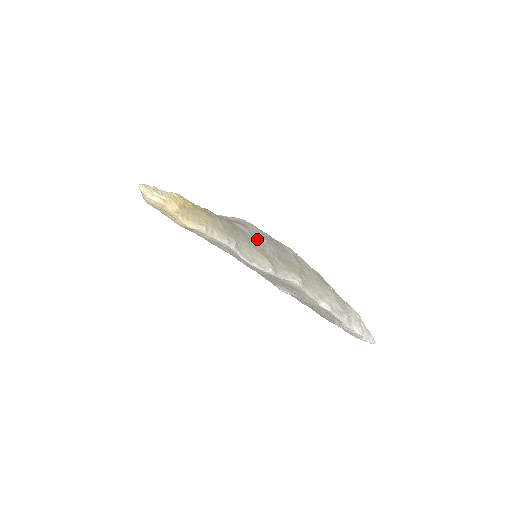
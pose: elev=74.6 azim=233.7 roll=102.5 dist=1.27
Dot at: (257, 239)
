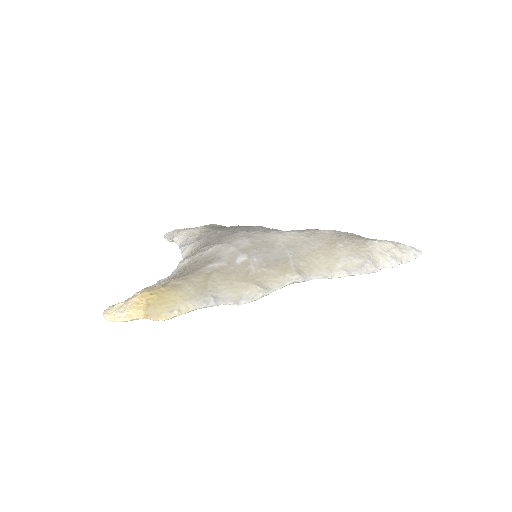
Dot at: (236, 264)
